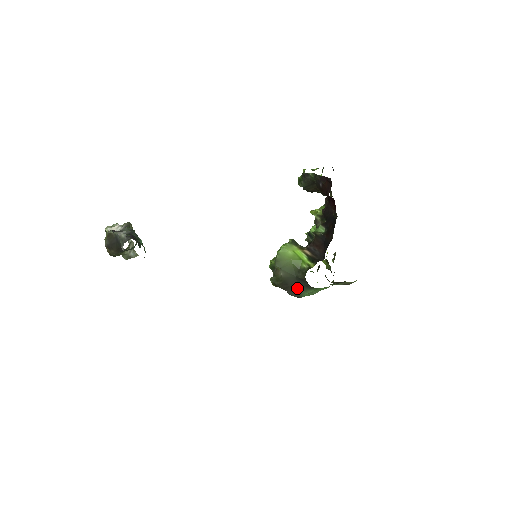
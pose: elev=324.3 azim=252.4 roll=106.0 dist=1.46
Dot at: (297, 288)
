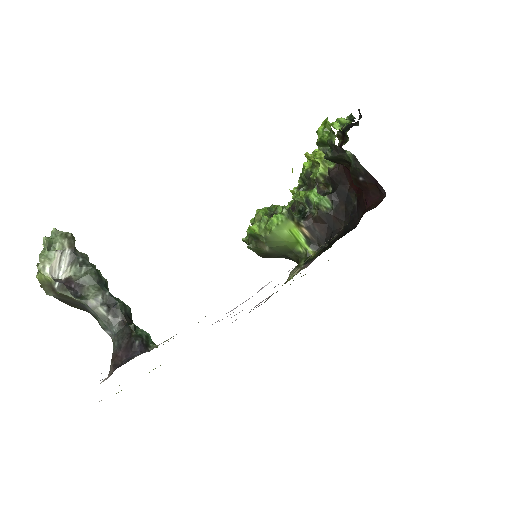
Dot at: (278, 257)
